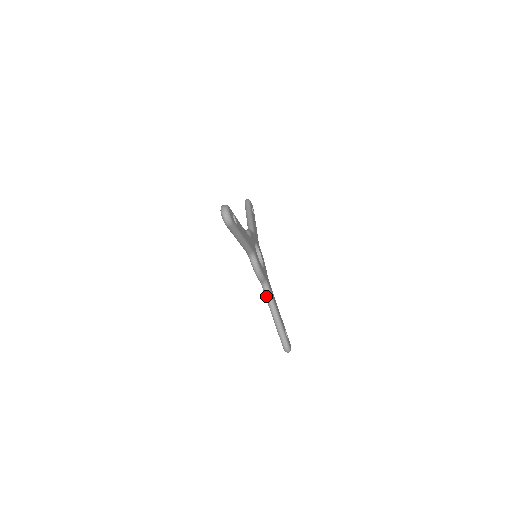
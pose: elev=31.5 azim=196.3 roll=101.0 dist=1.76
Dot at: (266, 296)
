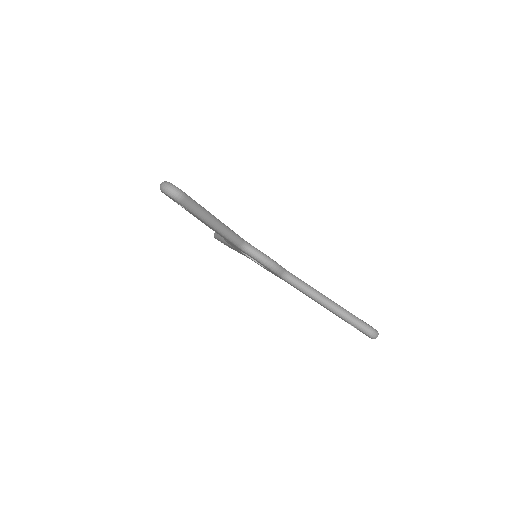
Dot at: (299, 288)
